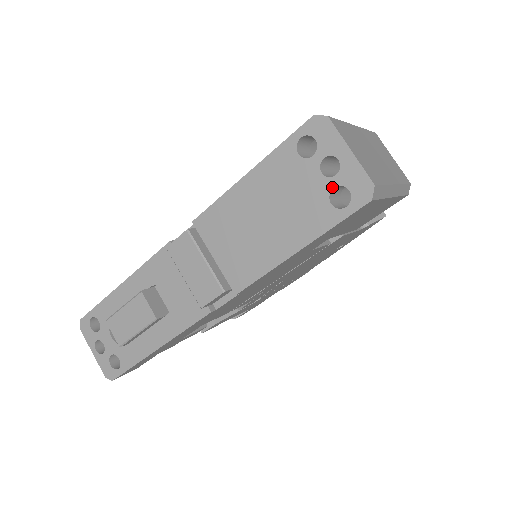
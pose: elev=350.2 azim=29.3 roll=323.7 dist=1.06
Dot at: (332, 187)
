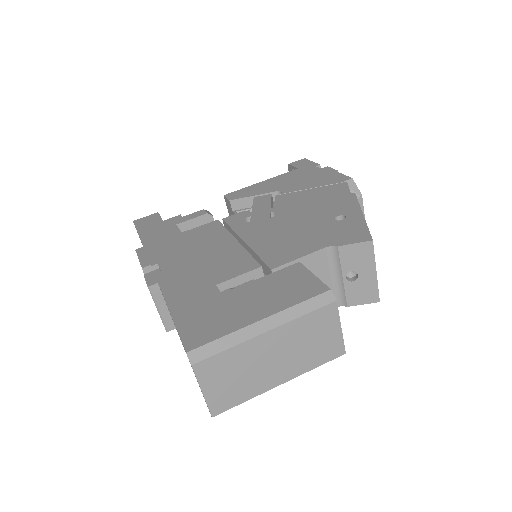
Dot at: occluded
